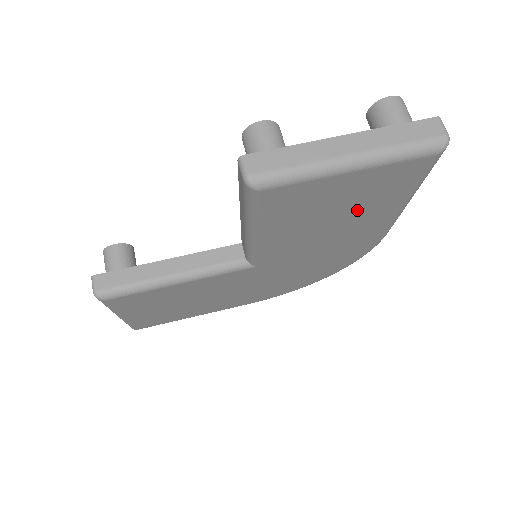
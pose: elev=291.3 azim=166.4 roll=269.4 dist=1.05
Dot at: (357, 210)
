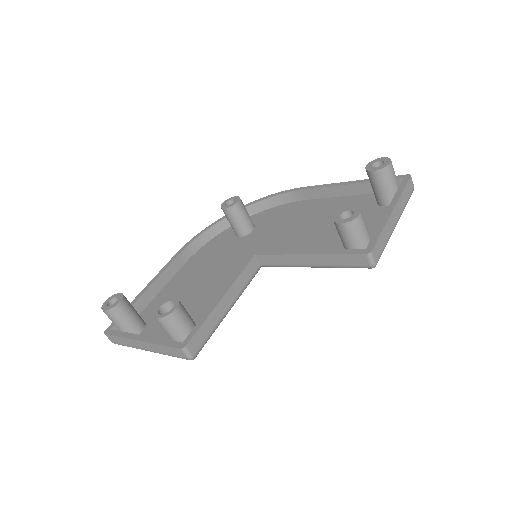
Dot at: occluded
